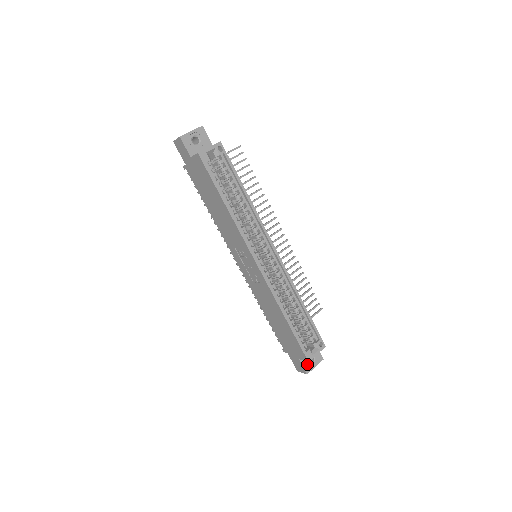
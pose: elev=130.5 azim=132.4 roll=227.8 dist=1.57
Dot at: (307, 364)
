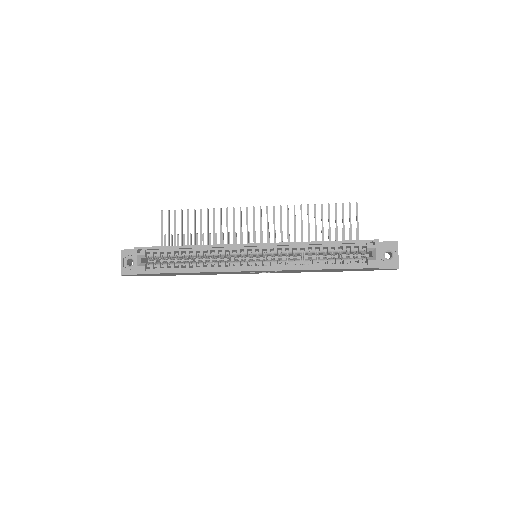
Dot at: (389, 263)
